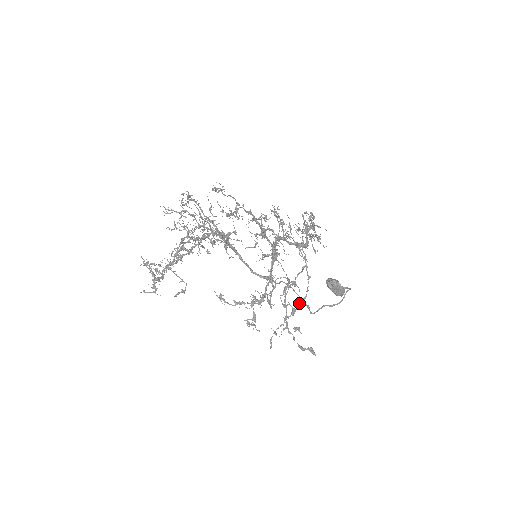
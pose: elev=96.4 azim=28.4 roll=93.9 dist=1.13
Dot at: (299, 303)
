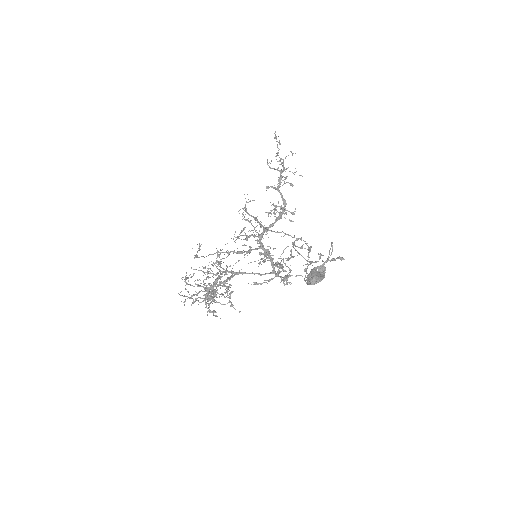
Dot at: occluded
